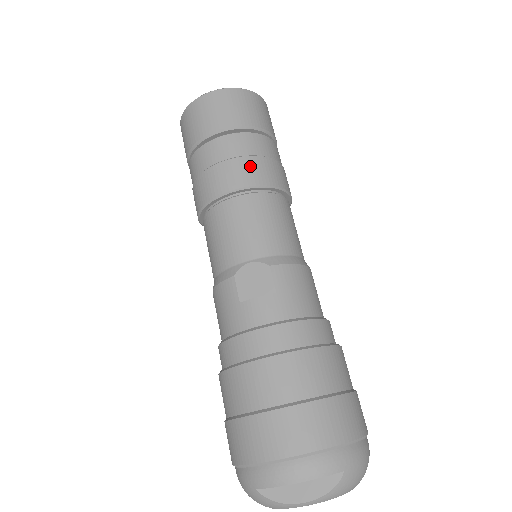
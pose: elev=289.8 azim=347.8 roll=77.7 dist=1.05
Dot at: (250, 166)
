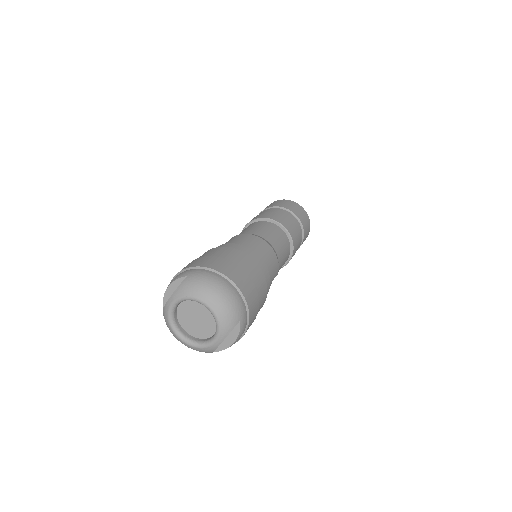
Dot at: (257, 216)
